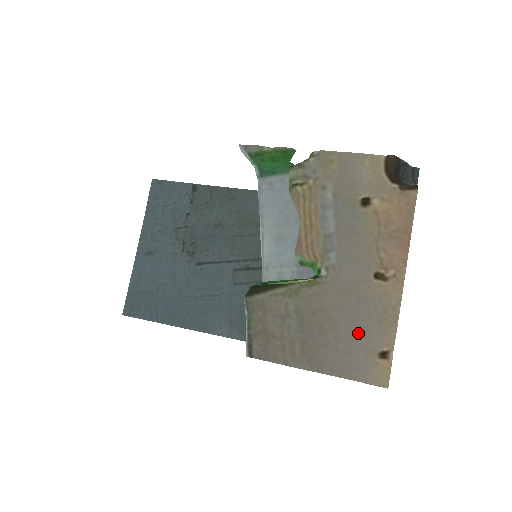
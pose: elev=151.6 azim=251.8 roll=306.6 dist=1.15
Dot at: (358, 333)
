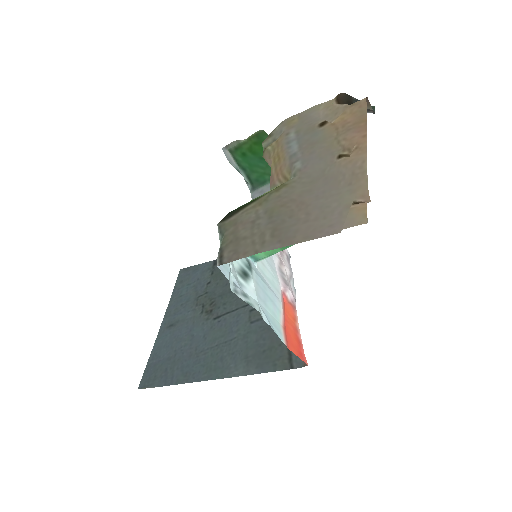
Dot at: (329, 201)
